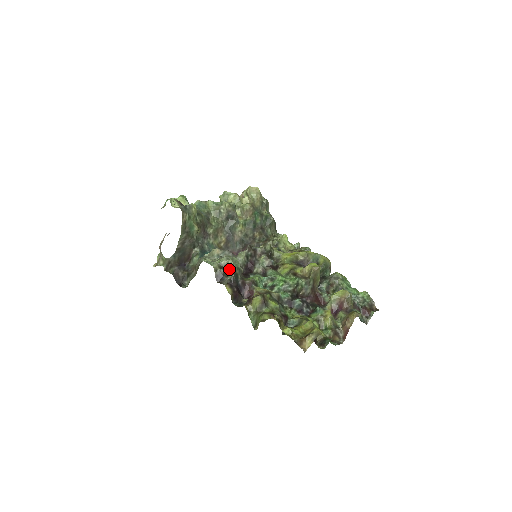
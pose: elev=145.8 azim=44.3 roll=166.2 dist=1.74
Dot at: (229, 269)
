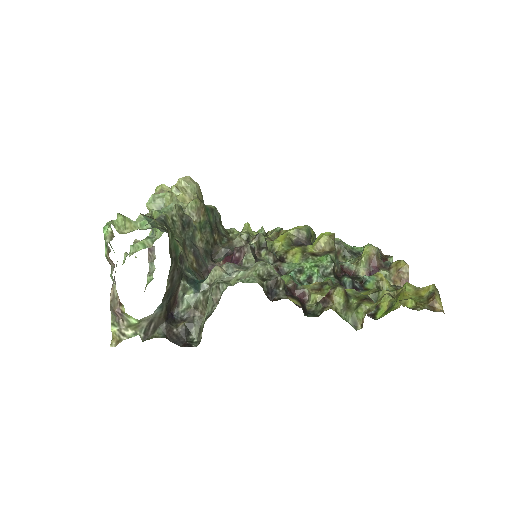
Dot at: (277, 276)
